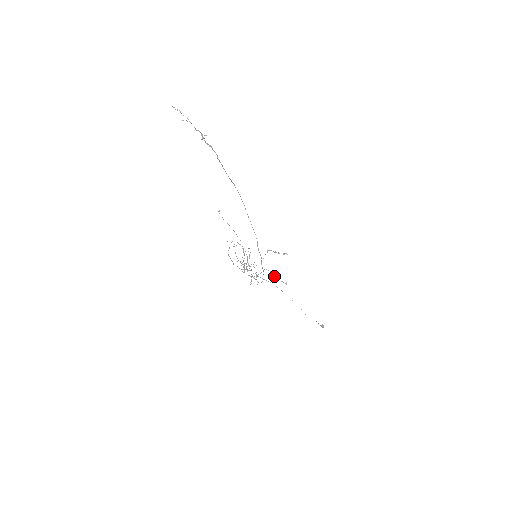
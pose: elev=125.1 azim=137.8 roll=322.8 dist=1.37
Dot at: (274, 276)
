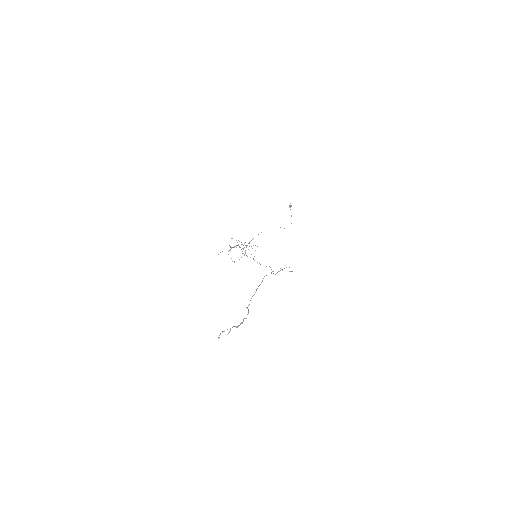
Dot at: occluded
